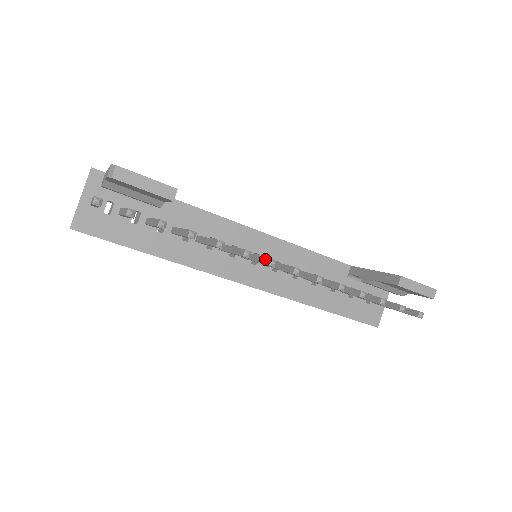
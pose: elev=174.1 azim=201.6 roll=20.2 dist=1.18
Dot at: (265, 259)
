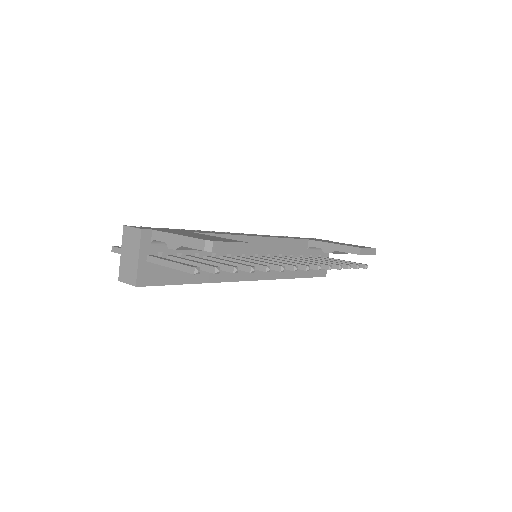
Dot at: (287, 266)
